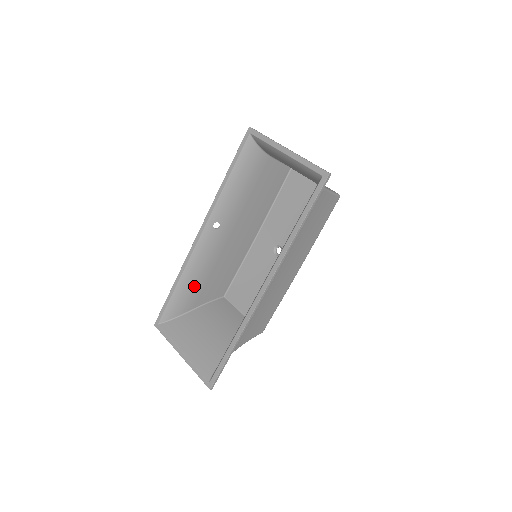
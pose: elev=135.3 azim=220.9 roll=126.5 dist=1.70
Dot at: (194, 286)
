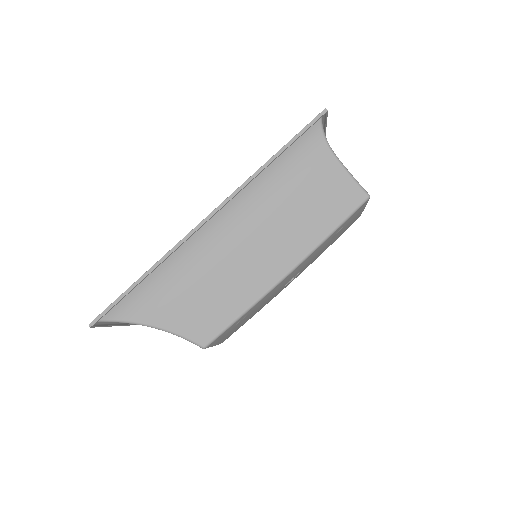
Dot at: occluded
